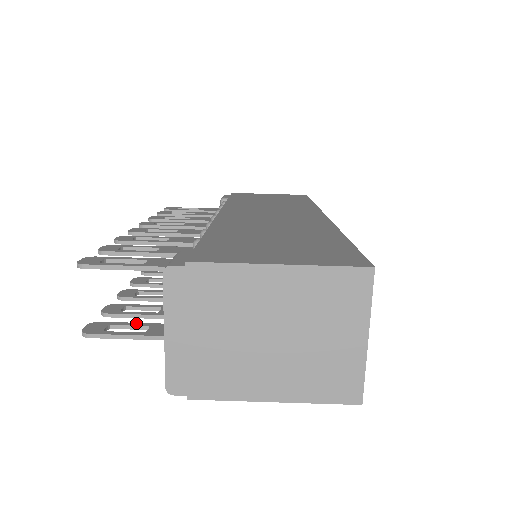
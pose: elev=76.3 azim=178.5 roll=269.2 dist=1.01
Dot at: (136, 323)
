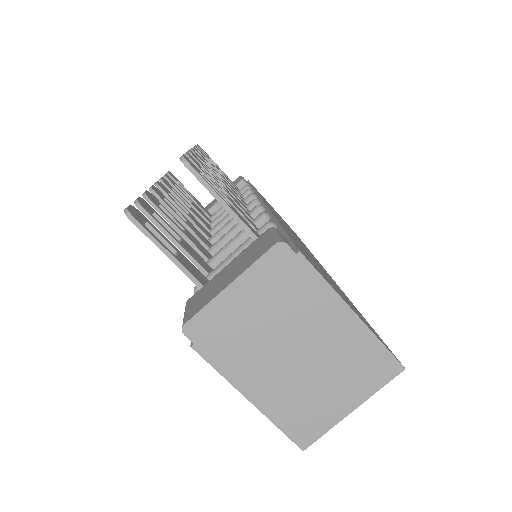
Dot at: (167, 239)
